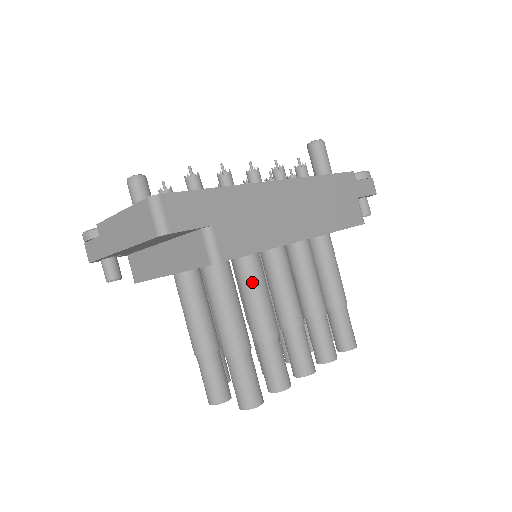
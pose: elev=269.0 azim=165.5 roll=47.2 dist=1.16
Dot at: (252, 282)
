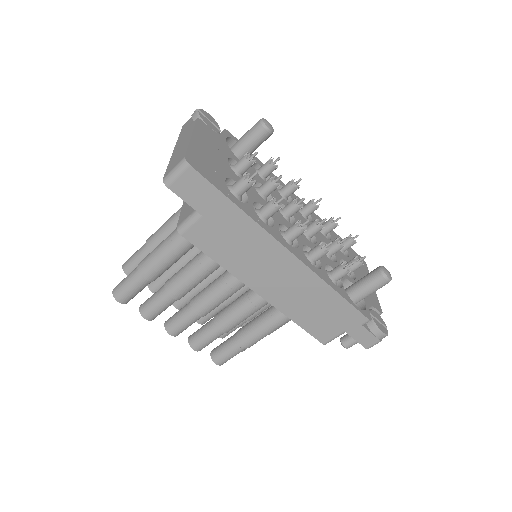
Dot at: (199, 264)
